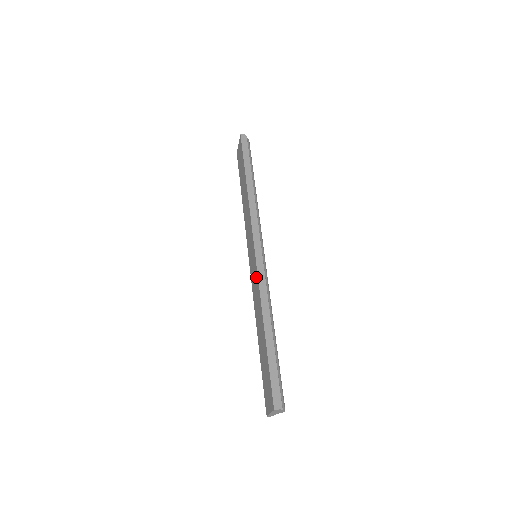
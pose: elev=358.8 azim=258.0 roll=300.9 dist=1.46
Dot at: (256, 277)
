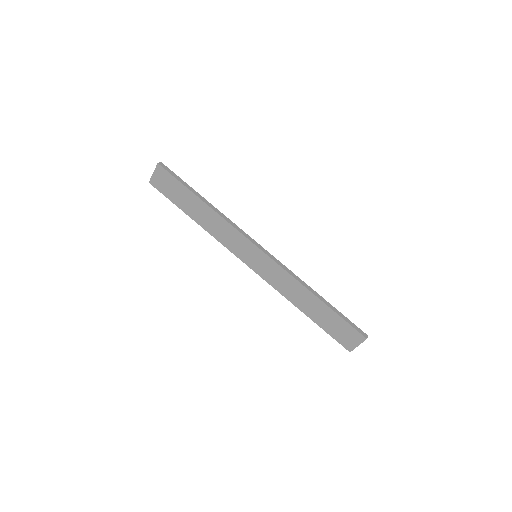
Dot at: (277, 269)
